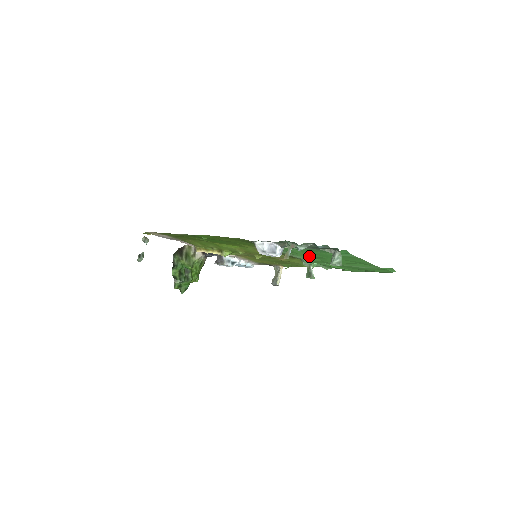
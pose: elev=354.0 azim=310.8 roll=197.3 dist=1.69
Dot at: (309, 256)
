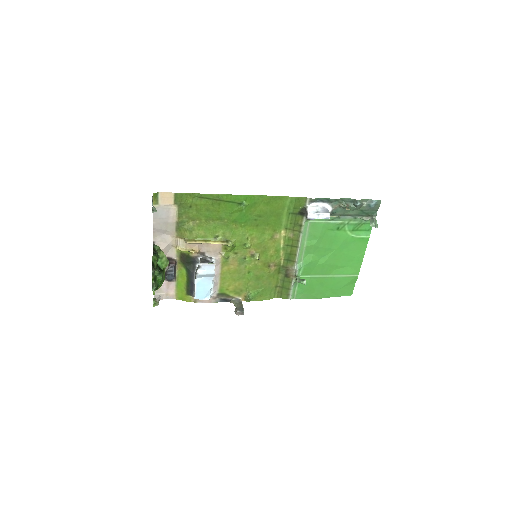
Dot at: (320, 248)
